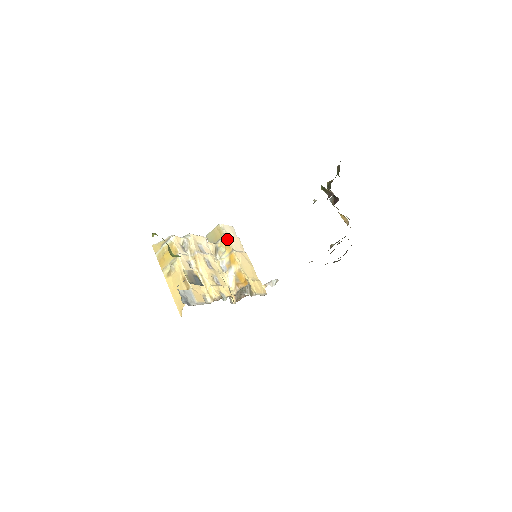
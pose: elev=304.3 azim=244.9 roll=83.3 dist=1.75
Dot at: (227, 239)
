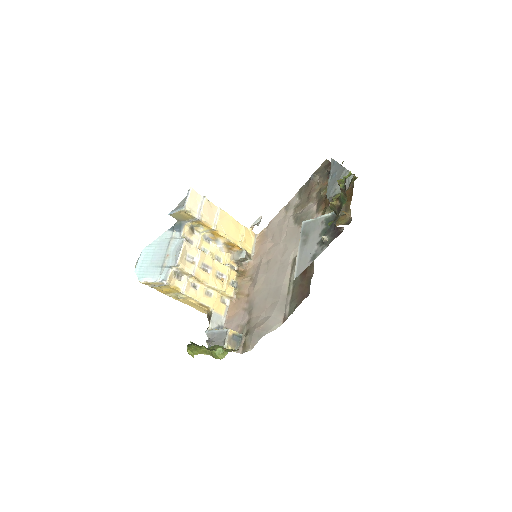
Dot at: (201, 220)
